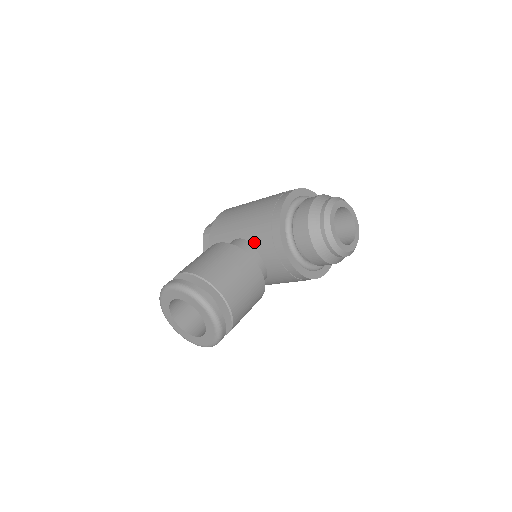
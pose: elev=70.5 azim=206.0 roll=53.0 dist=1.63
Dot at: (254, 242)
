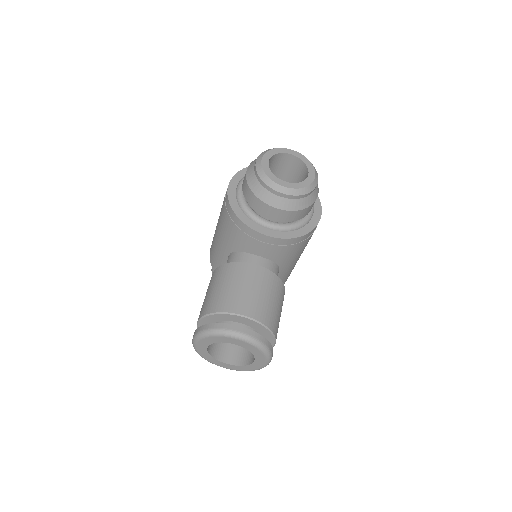
Dot at: (238, 248)
